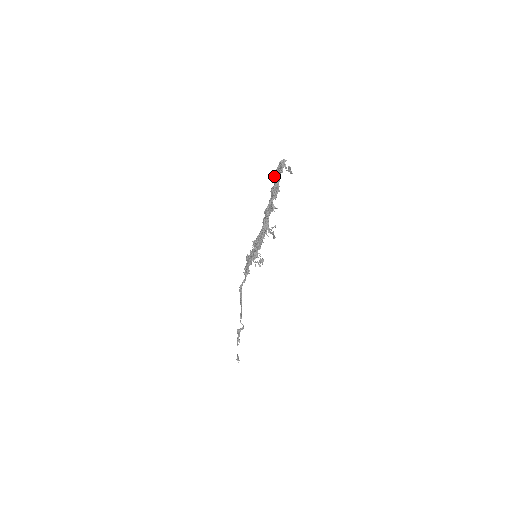
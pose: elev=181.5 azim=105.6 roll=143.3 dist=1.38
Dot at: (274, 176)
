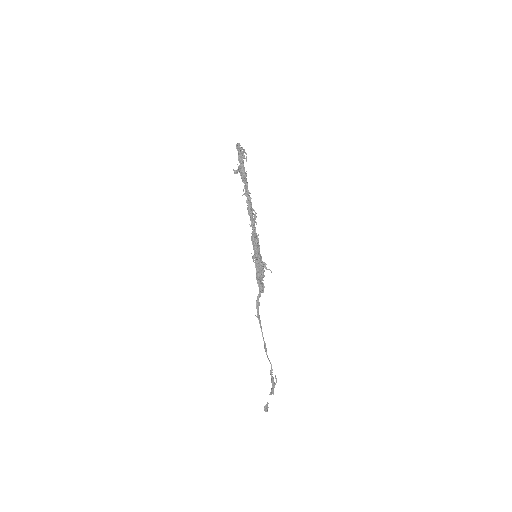
Dot at: (242, 164)
